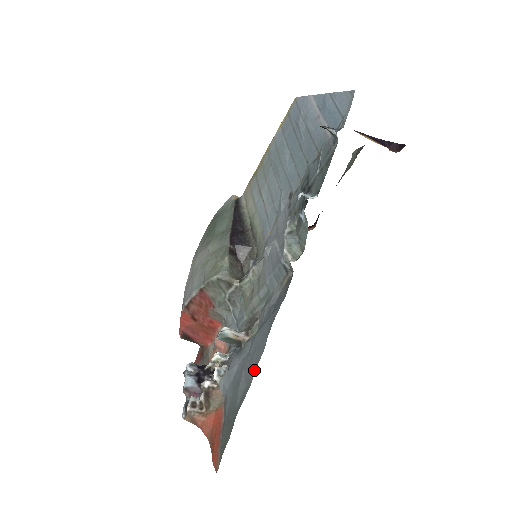
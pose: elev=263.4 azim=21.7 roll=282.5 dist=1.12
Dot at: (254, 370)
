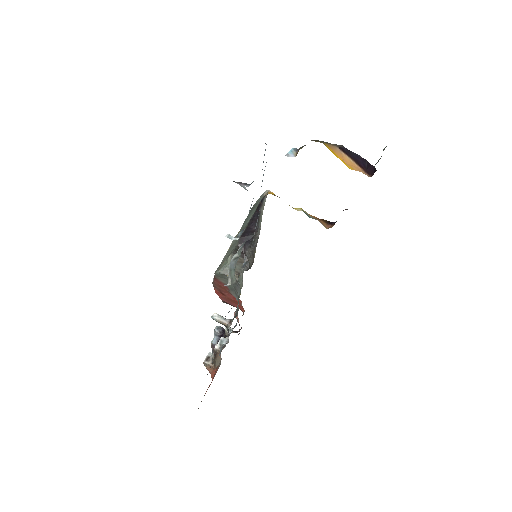
Dot at: occluded
